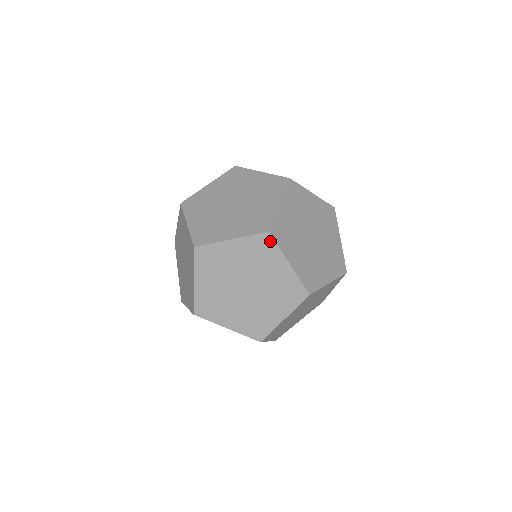
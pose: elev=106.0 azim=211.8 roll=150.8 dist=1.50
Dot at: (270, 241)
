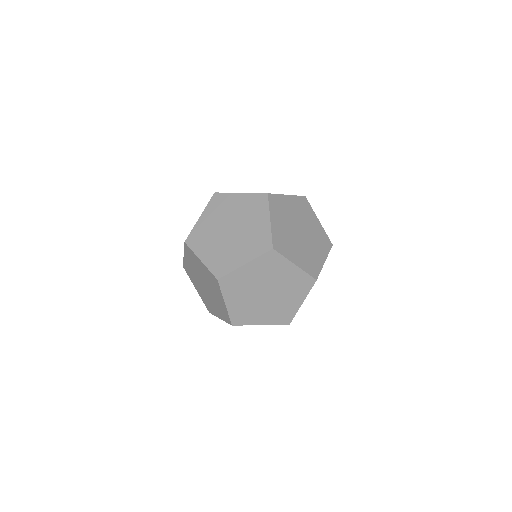
Dot at: (238, 325)
